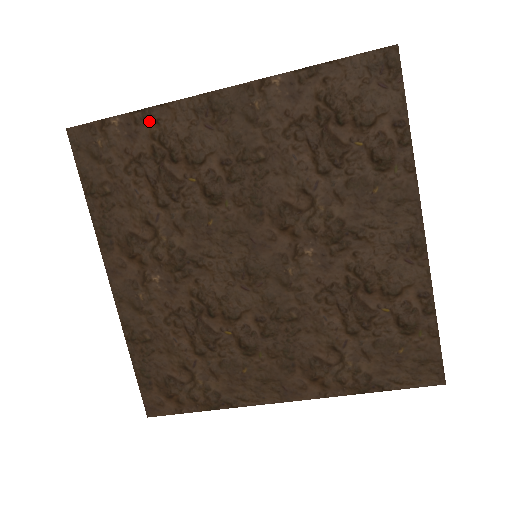
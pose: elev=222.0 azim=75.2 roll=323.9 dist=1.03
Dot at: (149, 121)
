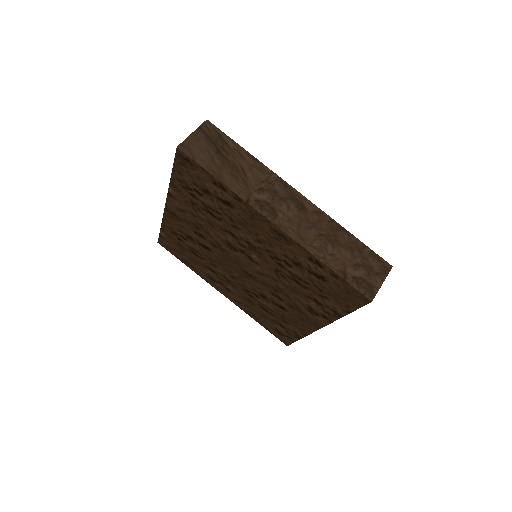
Dot at: (167, 228)
